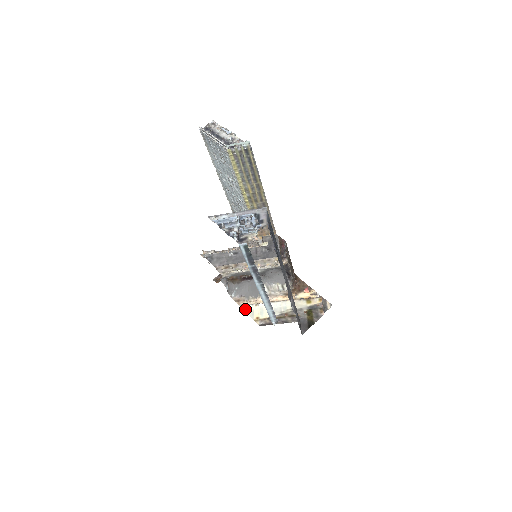
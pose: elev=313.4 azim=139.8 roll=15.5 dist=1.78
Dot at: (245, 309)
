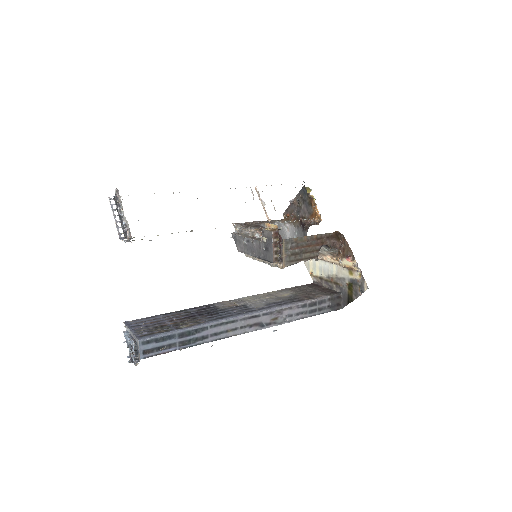
Dot at: occluded
